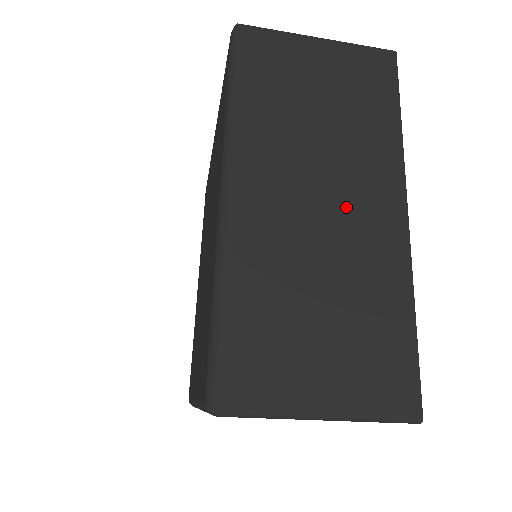
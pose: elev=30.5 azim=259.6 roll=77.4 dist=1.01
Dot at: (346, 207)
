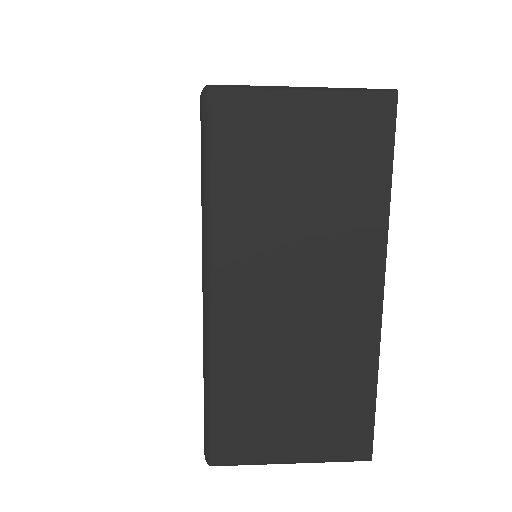
Dot at: (322, 296)
